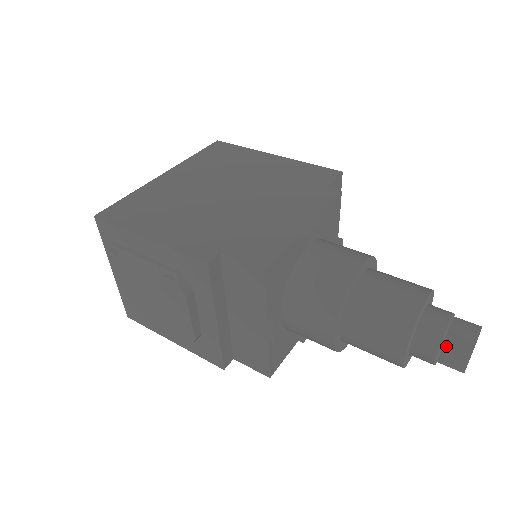
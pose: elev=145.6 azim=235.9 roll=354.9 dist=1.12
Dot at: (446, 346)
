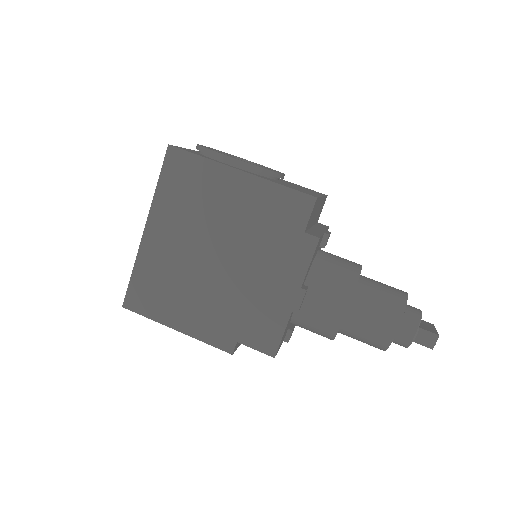
Dot at: occluded
